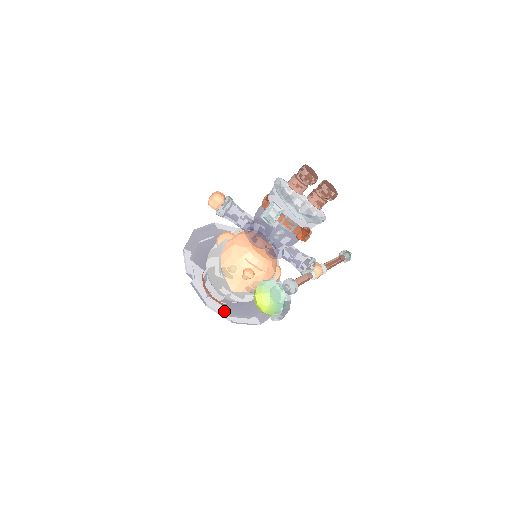
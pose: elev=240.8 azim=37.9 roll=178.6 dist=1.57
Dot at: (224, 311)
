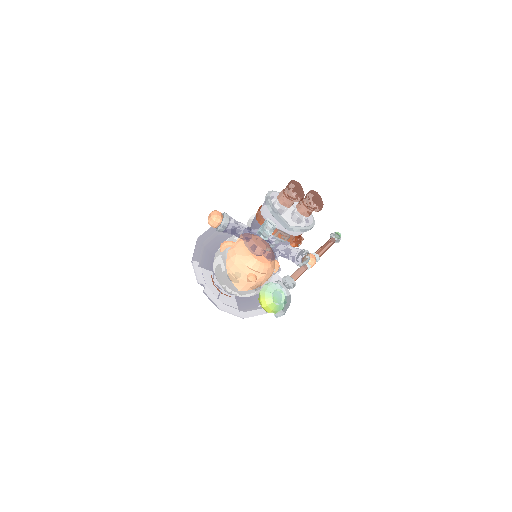
Dot at: (235, 311)
